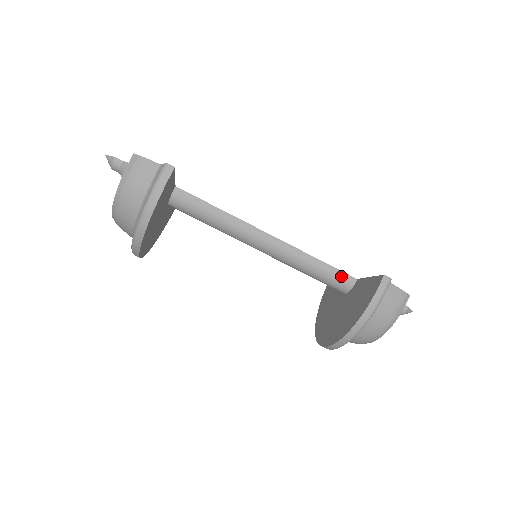
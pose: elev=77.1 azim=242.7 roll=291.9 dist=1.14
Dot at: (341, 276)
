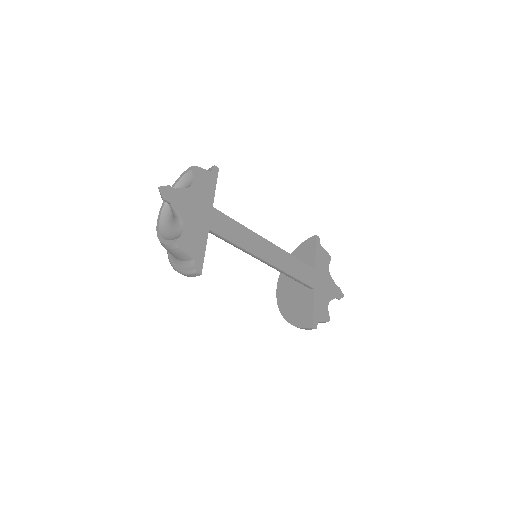
Dot at: (305, 285)
